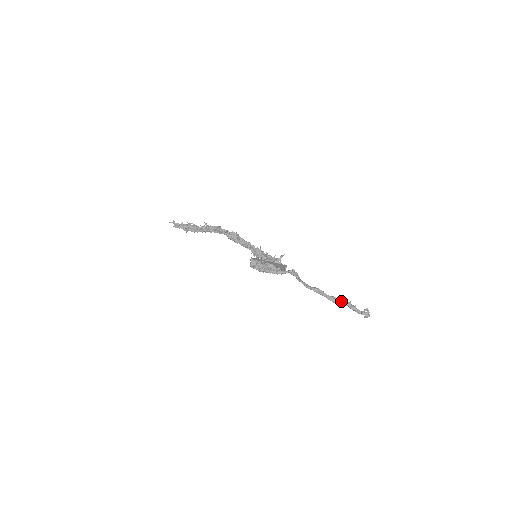
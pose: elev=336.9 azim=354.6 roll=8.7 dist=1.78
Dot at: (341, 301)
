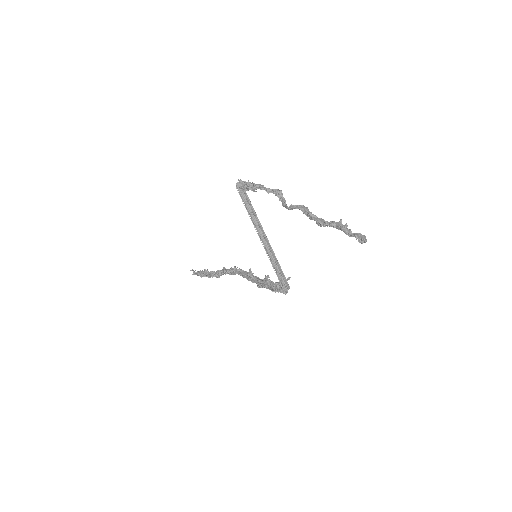
Dot at: (329, 222)
